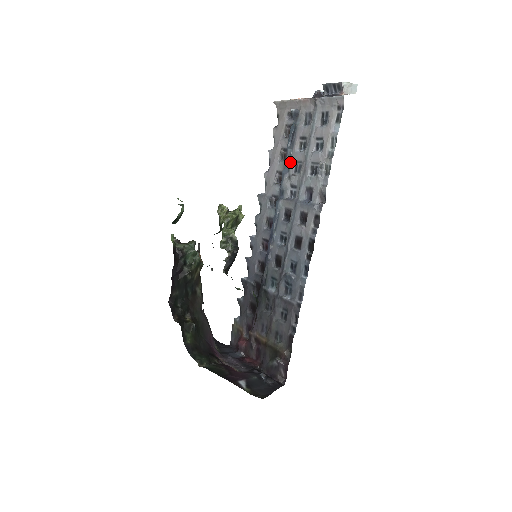
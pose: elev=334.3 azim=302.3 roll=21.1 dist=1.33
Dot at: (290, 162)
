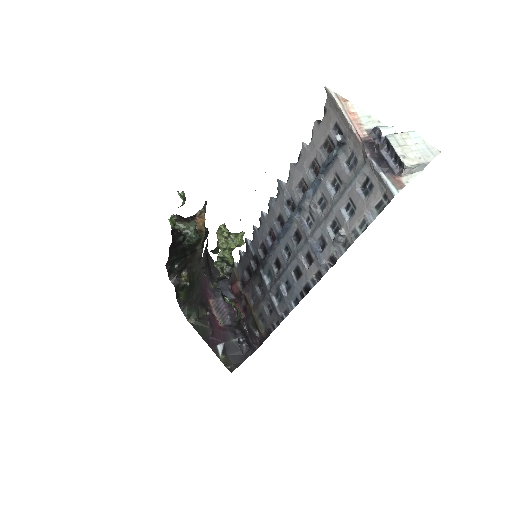
Dot at: (317, 187)
